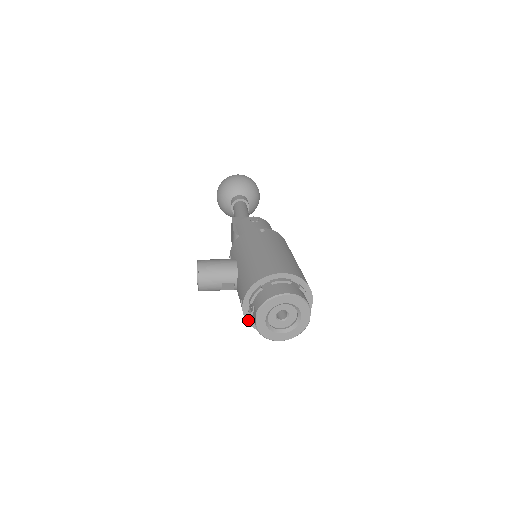
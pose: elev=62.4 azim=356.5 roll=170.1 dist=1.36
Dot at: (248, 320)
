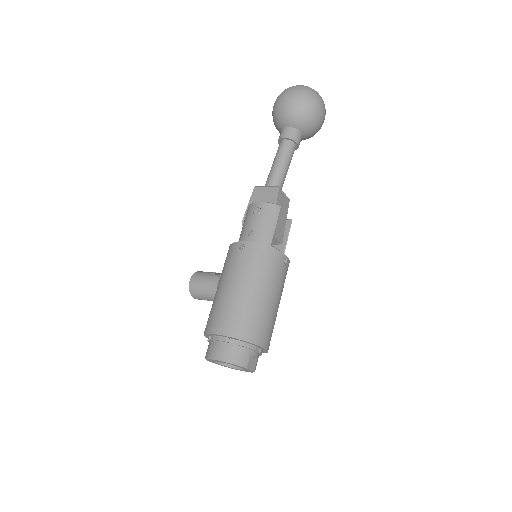
Dot at: occluded
